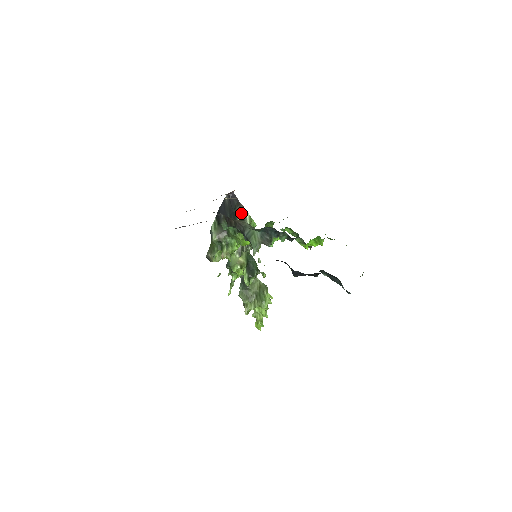
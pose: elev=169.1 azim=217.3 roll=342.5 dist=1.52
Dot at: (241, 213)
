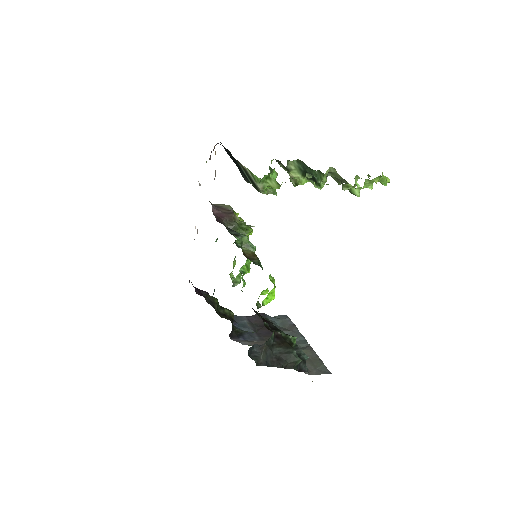
Dot at: (240, 165)
